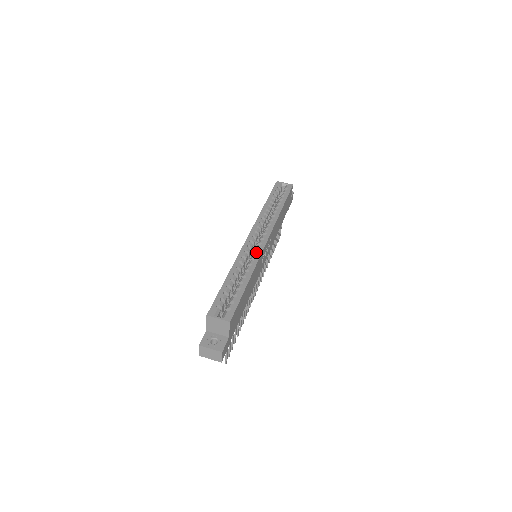
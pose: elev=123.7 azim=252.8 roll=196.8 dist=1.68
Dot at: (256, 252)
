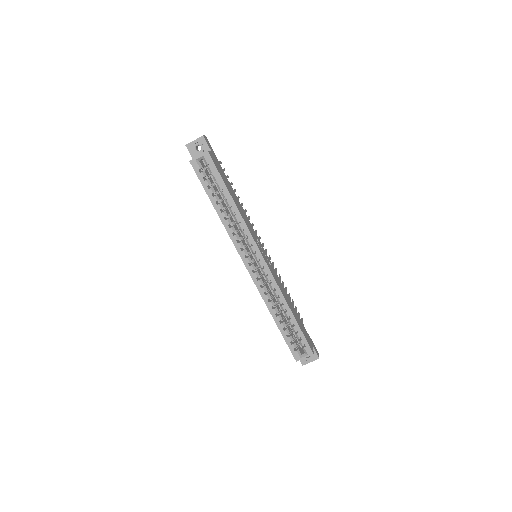
Dot at: (269, 280)
